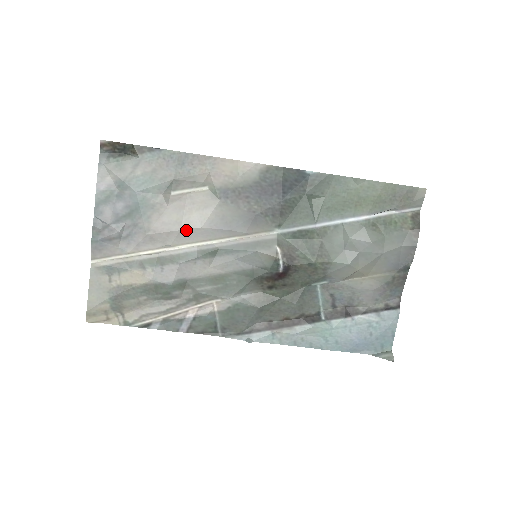
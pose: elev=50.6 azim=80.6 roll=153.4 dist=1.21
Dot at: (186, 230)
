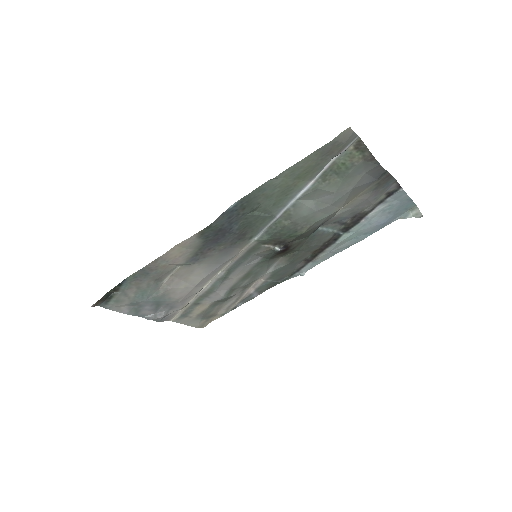
Dot at: (197, 284)
